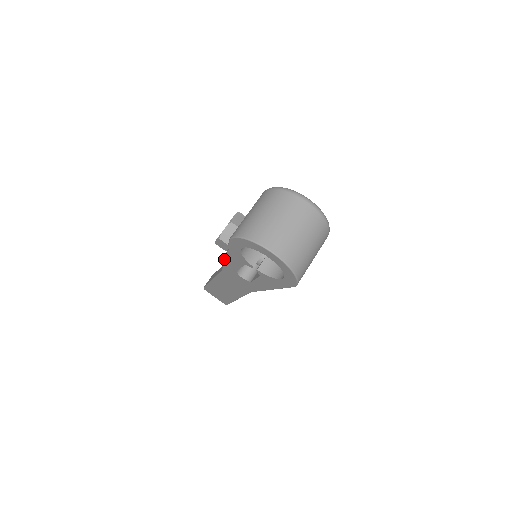
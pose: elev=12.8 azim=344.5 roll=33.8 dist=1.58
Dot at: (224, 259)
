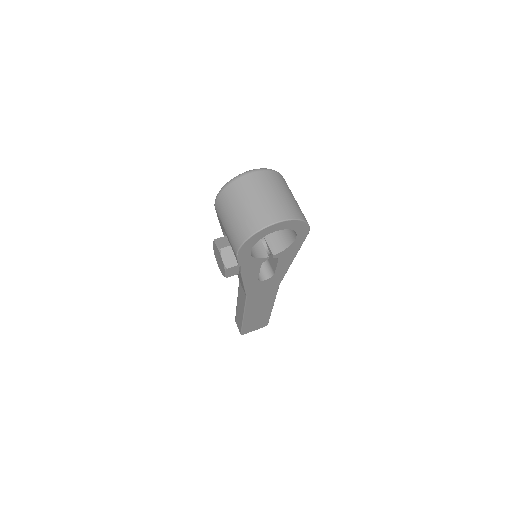
Dot at: (242, 282)
